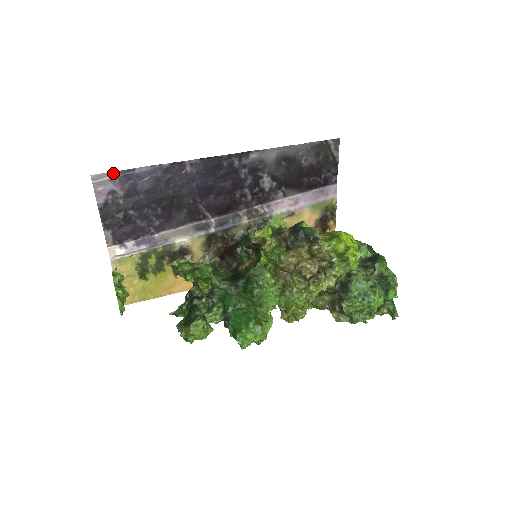
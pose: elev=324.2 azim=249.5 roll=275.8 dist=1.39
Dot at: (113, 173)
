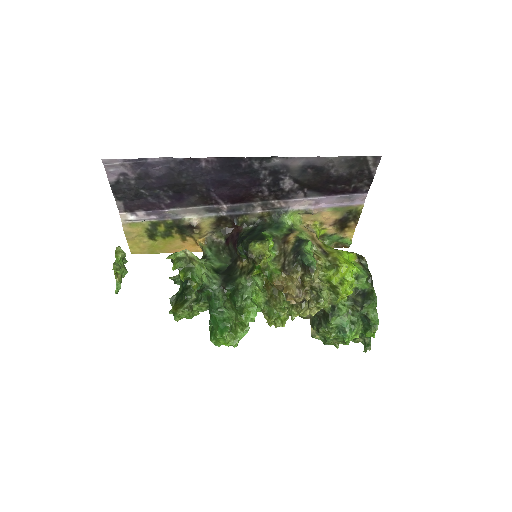
Dot at: (124, 160)
